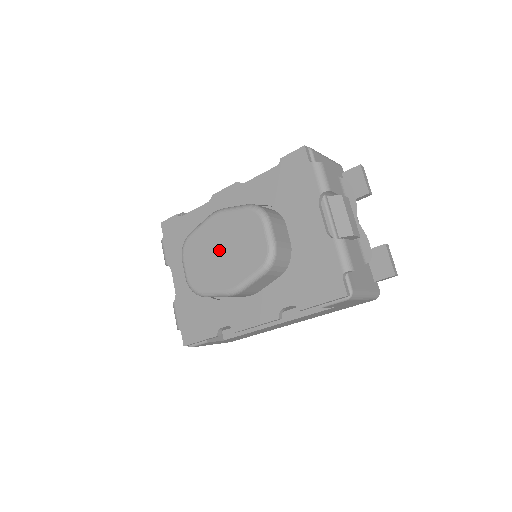
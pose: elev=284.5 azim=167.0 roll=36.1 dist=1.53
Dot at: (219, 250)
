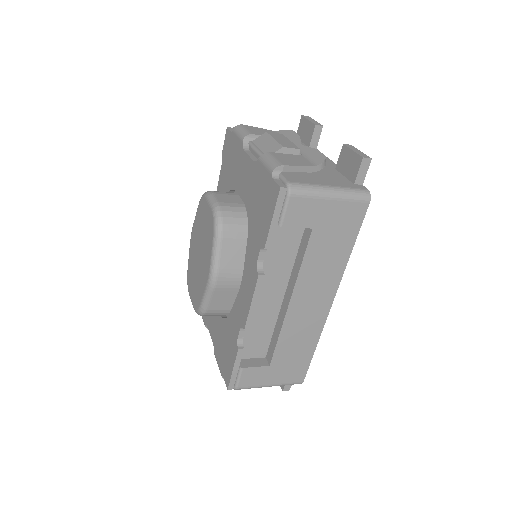
Dot at: (198, 256)
